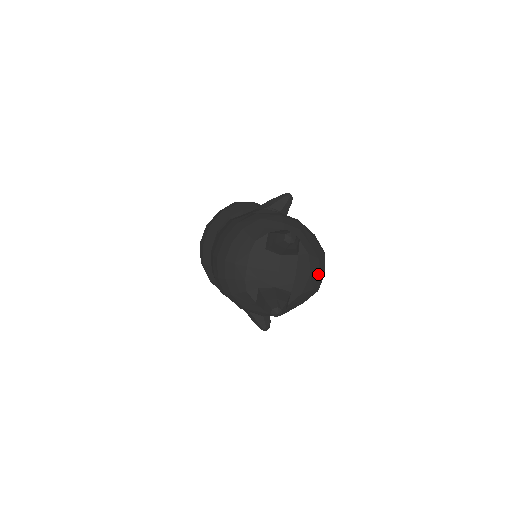
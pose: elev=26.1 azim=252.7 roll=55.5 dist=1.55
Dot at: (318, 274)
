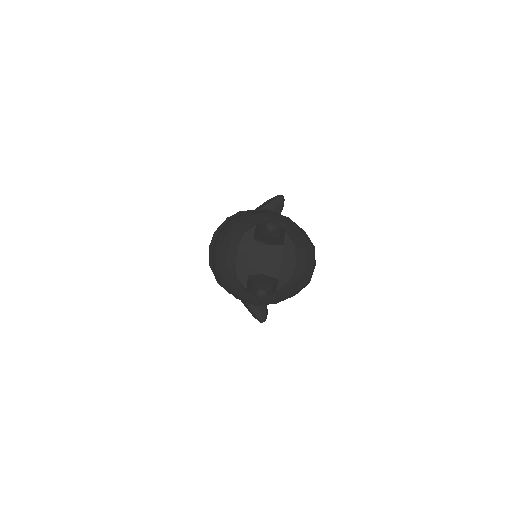
Dot at: (305, 264)
